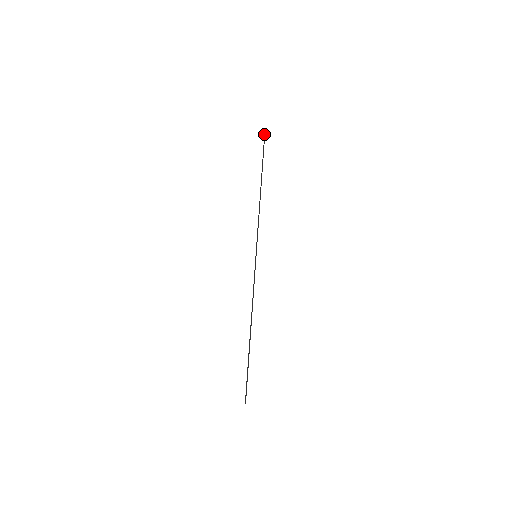
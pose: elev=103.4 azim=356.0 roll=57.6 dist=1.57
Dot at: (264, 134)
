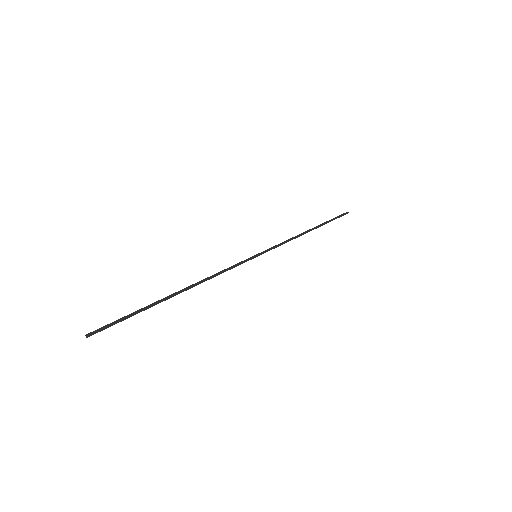
Dot at: occluded
